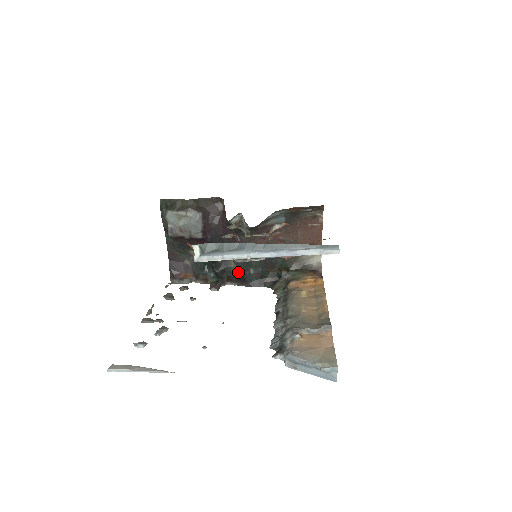
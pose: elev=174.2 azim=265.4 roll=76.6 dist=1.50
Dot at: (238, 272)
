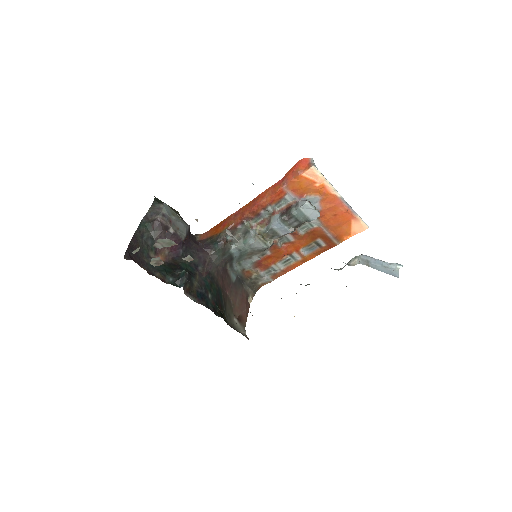
Dot at: (199, 289)
